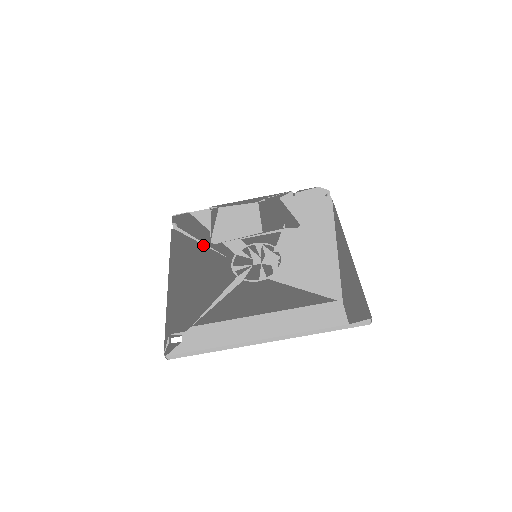
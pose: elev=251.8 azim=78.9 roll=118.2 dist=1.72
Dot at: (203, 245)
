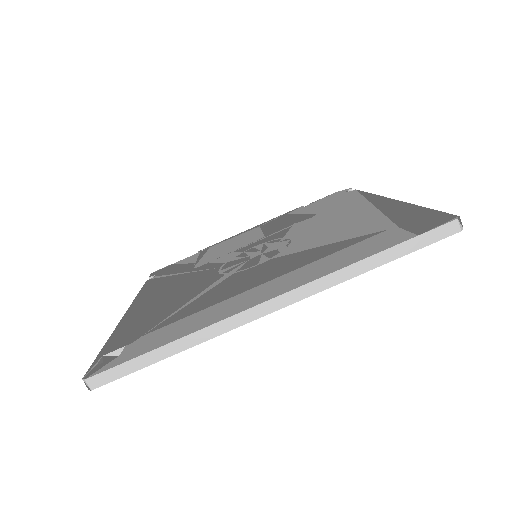
Dot at: (183, 273)
